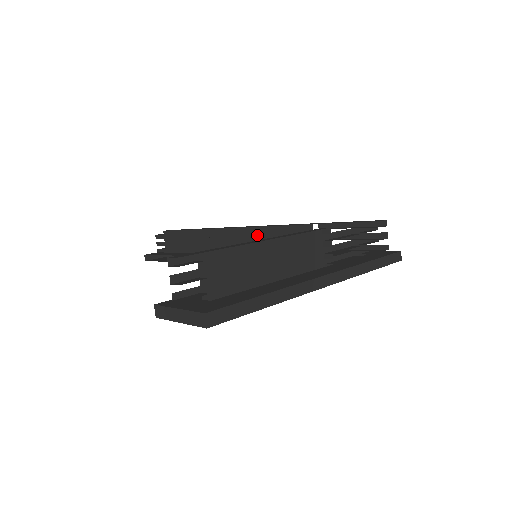
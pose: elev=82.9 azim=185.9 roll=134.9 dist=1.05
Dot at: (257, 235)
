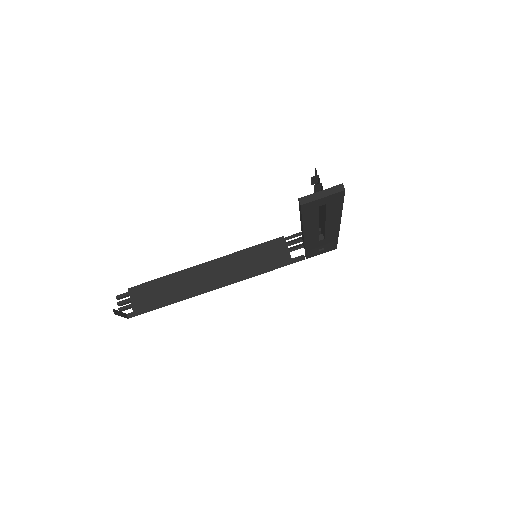
Dot at: (239, 257)
